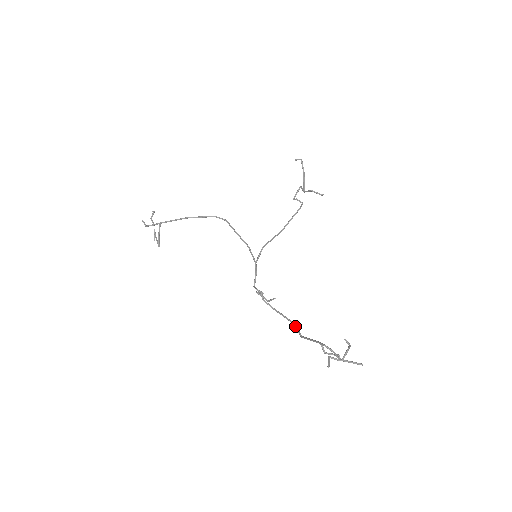
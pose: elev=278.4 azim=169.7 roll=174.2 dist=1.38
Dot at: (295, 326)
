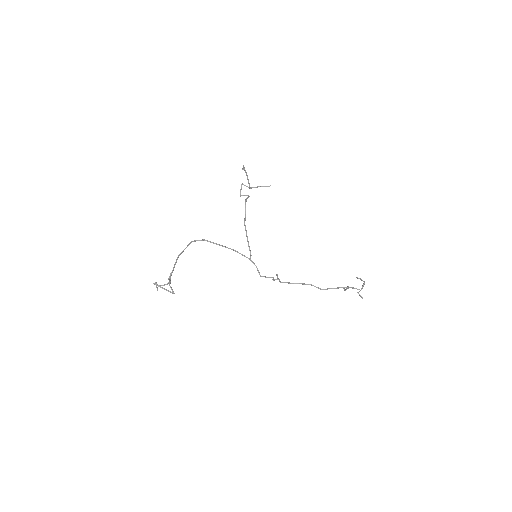
Dot at: occluded
